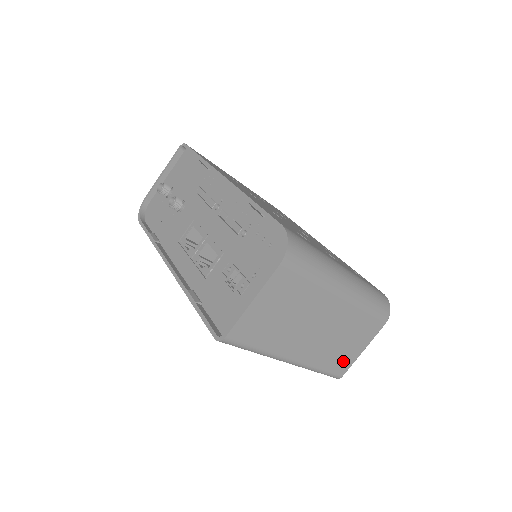
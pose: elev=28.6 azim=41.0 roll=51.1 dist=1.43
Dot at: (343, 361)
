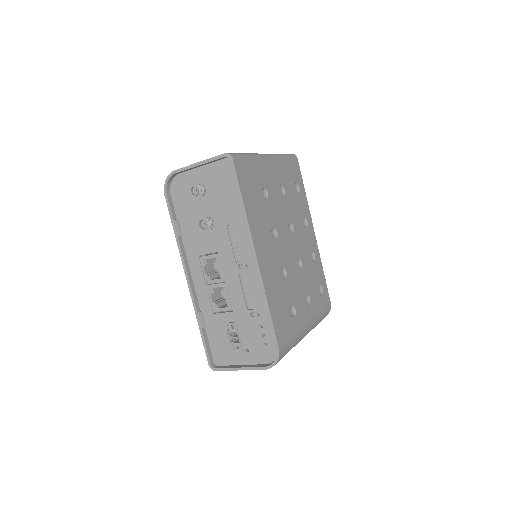
Dot at: occluded
